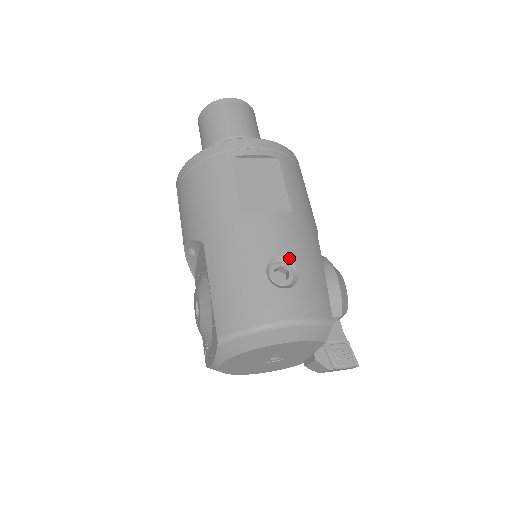
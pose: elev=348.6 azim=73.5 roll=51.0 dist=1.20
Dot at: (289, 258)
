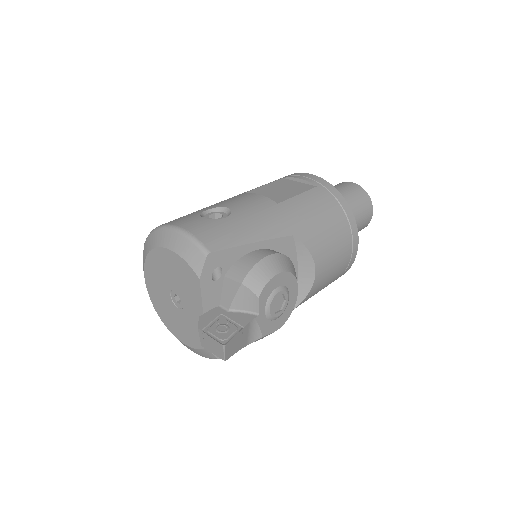
Dot at: (232, 211)
